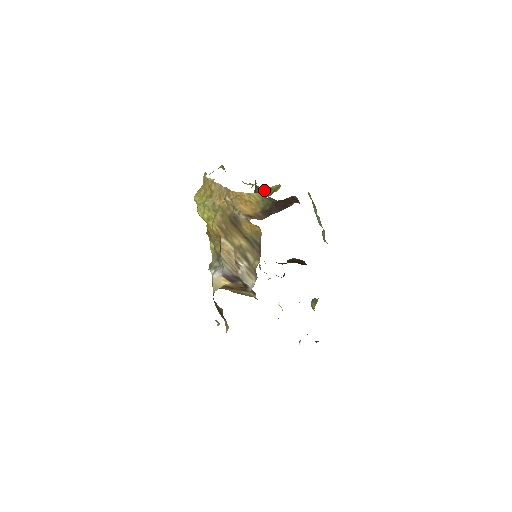
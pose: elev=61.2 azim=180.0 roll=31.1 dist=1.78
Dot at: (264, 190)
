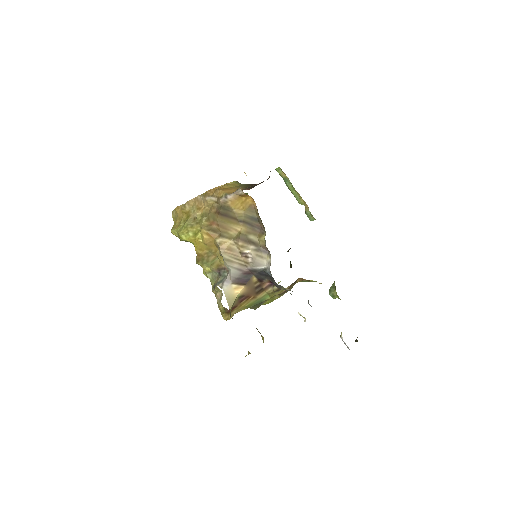
Dot at: occluded
